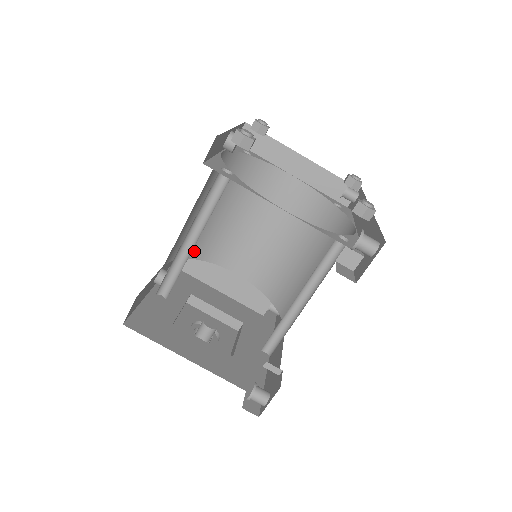
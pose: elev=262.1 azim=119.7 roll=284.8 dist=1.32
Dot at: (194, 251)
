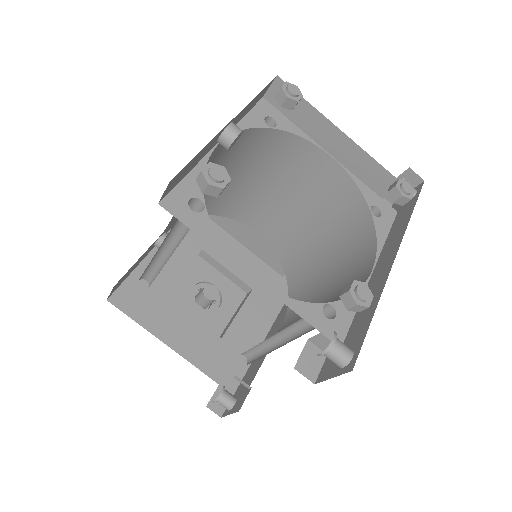
Dot at: (208, 209)
